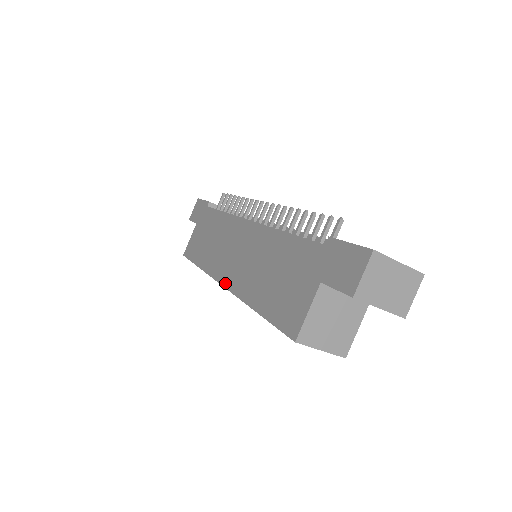
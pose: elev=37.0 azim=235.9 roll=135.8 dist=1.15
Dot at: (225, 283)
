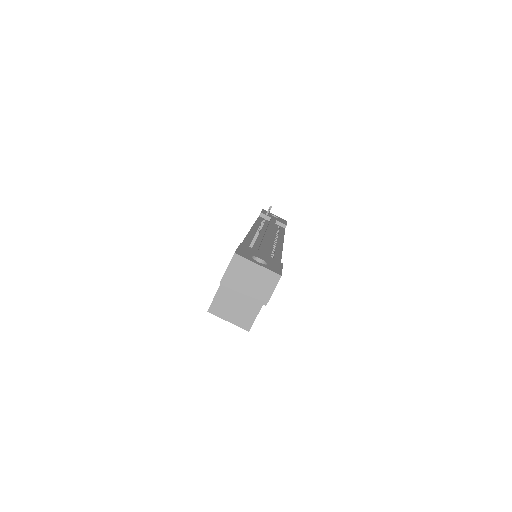
Dot at: occluded
